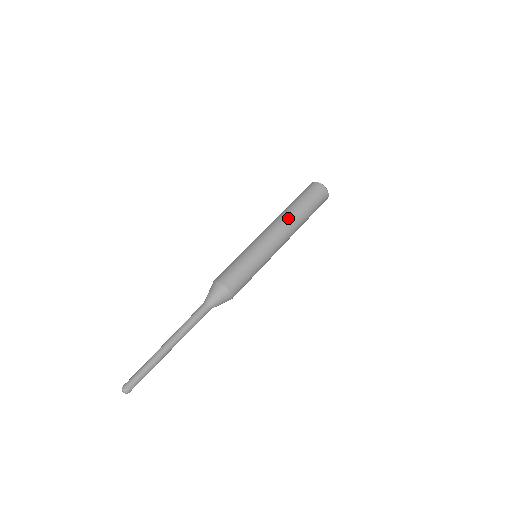
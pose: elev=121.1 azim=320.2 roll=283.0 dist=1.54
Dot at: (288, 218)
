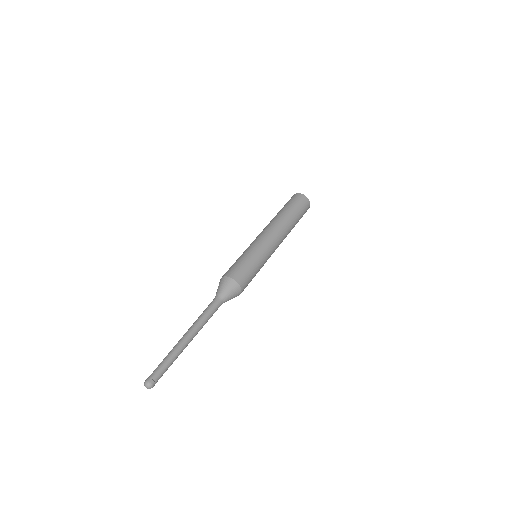
Dot at: (273, 220)
